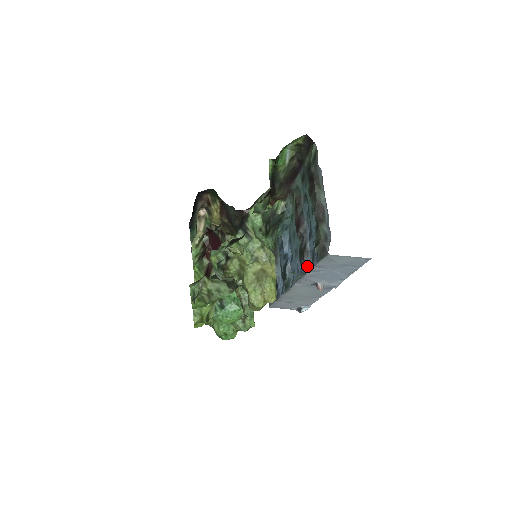
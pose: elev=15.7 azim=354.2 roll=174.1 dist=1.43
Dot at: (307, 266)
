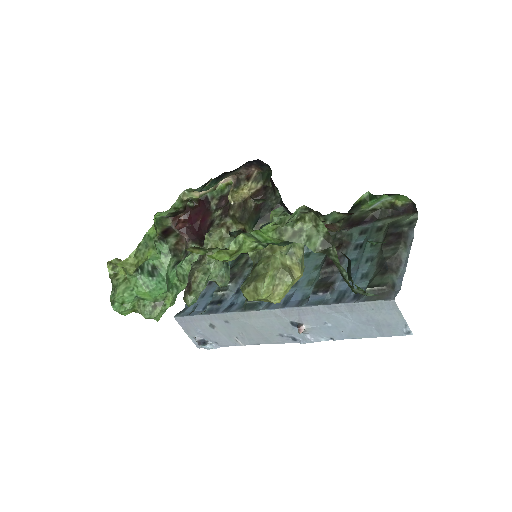
Dot at: (325, 300)
